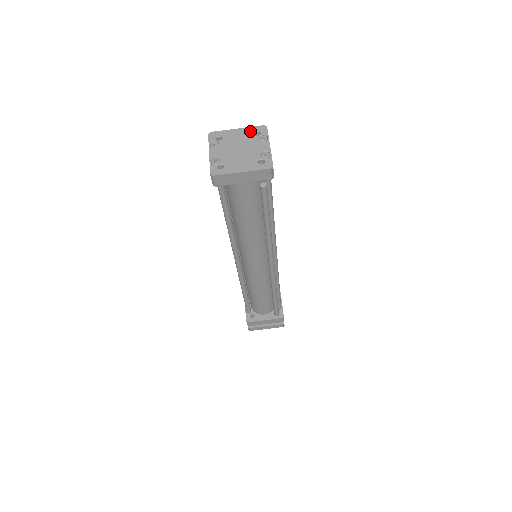
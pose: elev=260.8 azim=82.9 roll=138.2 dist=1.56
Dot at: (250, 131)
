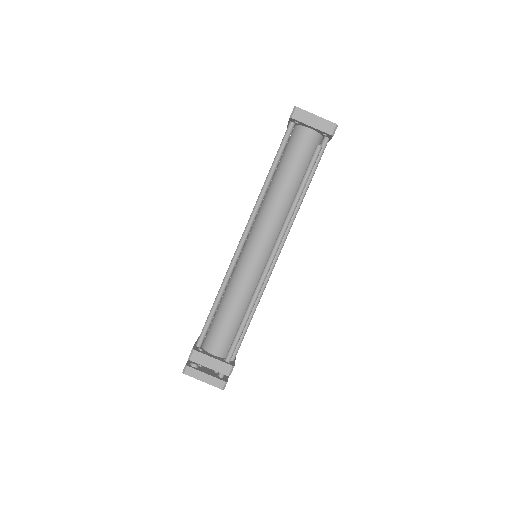
Dot at: occluded
